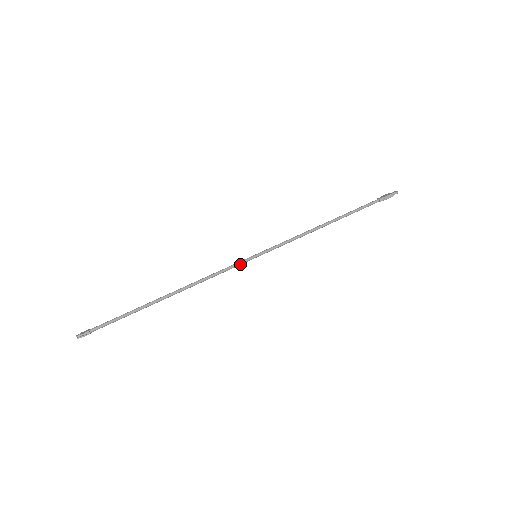
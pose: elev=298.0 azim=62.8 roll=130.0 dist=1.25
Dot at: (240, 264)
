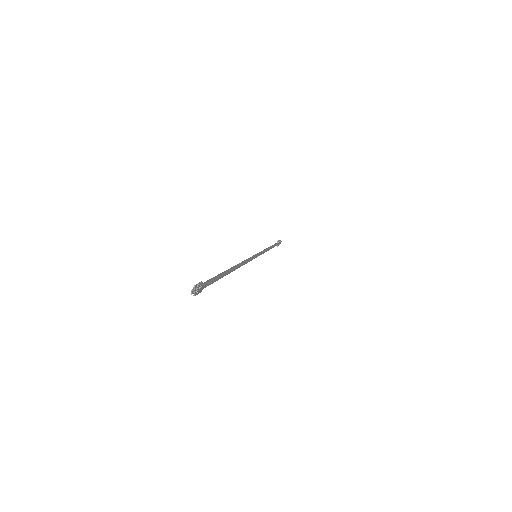
Dot at: (253, 258)
